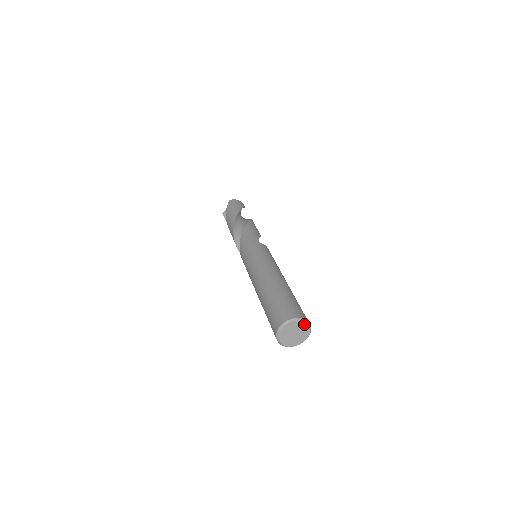
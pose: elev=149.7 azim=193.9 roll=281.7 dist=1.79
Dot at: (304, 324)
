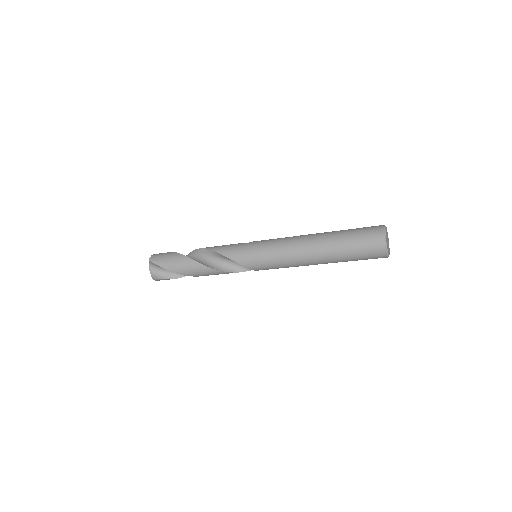
Dot at: (386, 228)
